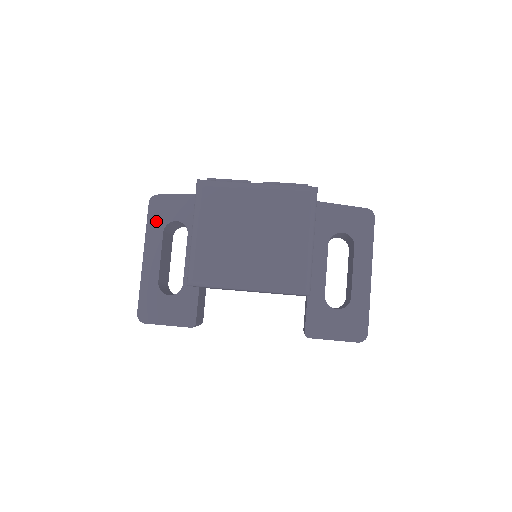
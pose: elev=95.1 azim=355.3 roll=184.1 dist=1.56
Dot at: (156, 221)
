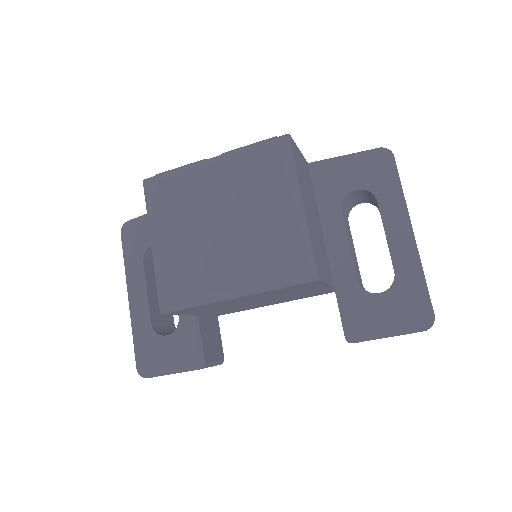
Dot at: (133, 252)
